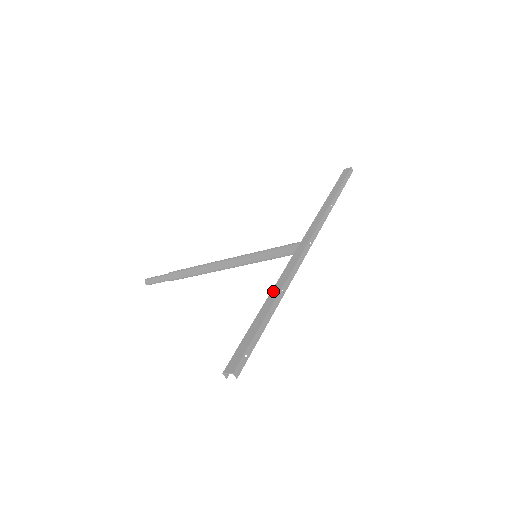
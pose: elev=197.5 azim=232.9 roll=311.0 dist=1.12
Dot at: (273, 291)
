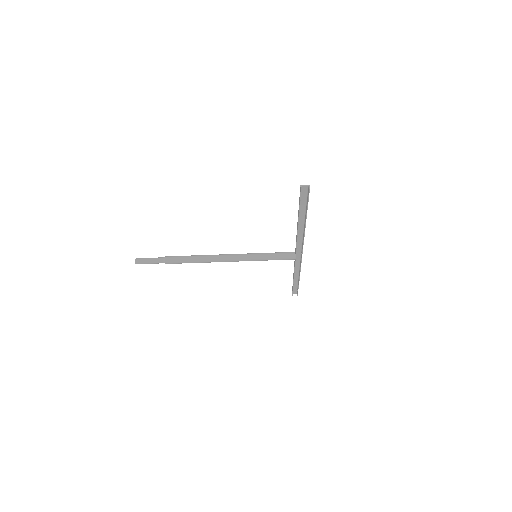
Dot at: (299, 225)
